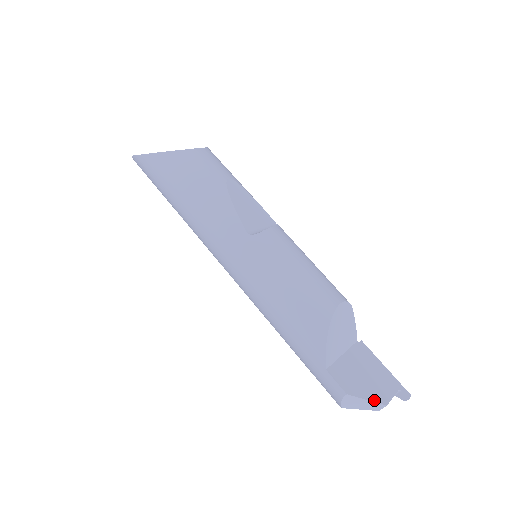
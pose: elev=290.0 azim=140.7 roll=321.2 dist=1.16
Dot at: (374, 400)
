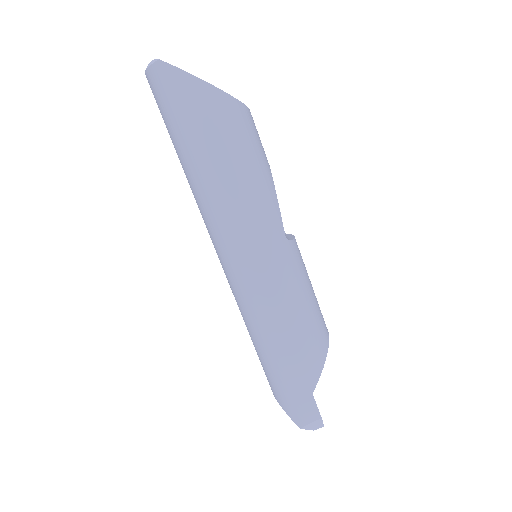
Dot at: occluded
